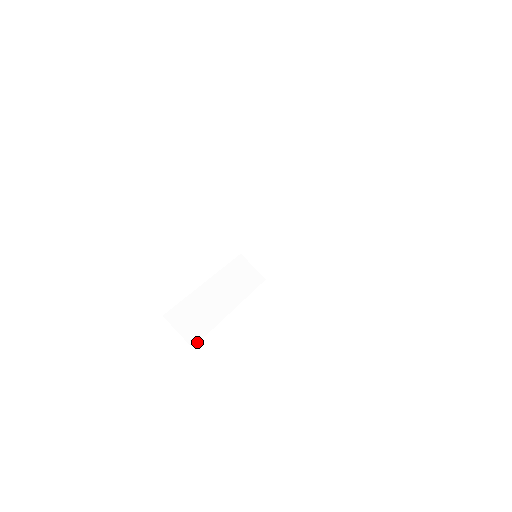
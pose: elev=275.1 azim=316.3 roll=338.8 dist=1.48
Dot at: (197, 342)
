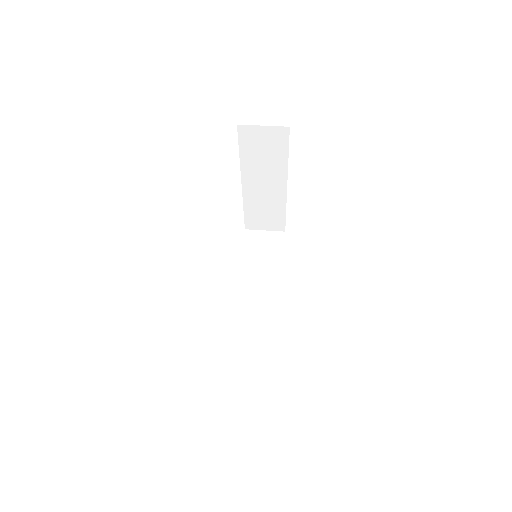
Dot at: occluded
